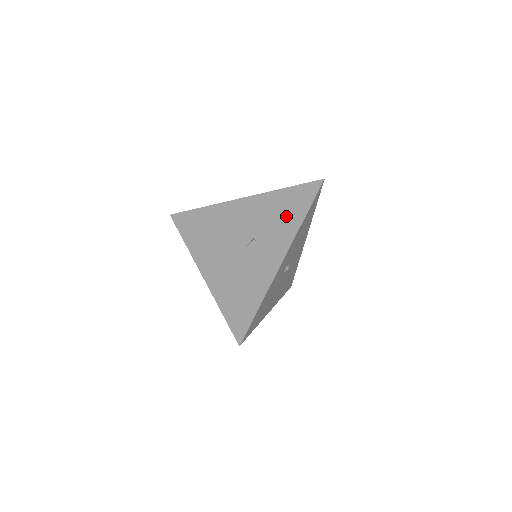
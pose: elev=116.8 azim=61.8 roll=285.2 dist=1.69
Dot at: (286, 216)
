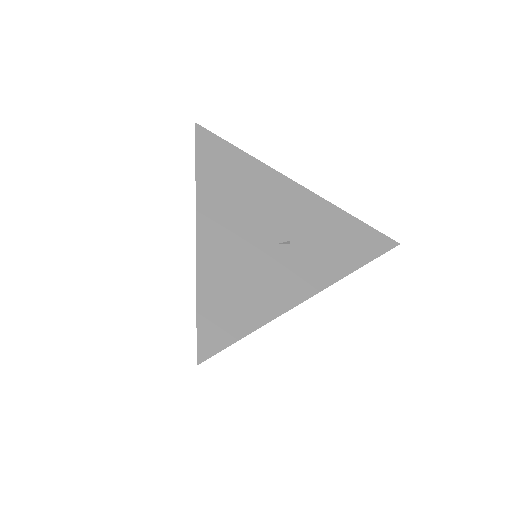
Dot at: (340, 248)
